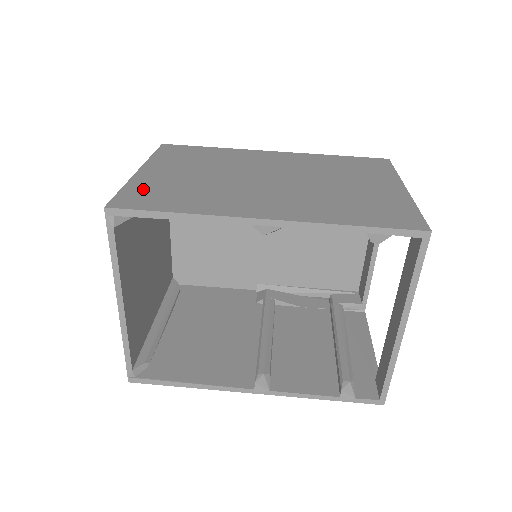
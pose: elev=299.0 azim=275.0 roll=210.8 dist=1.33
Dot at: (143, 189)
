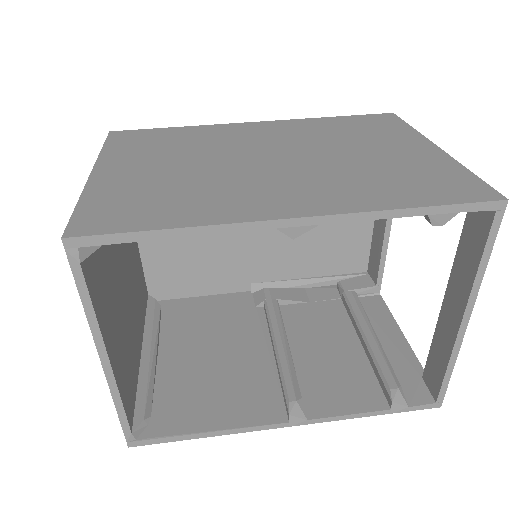
Dot at: (108, 200)
